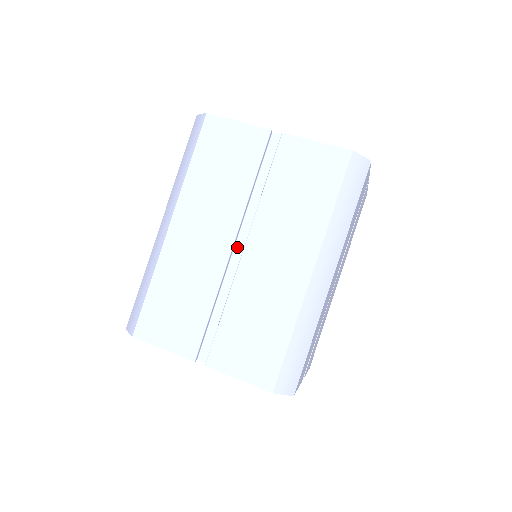
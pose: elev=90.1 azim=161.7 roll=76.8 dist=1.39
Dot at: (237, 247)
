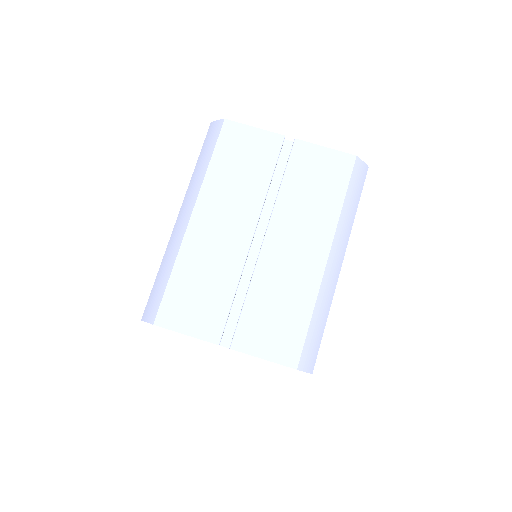
Dot at: (255, 238)
